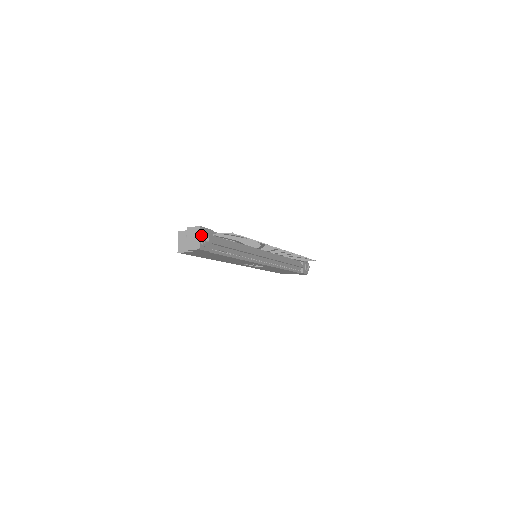
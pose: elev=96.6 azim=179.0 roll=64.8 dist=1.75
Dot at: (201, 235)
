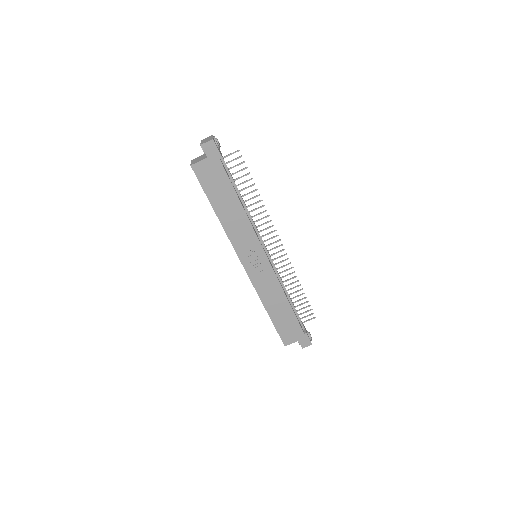
Dot at: (214, 136)
